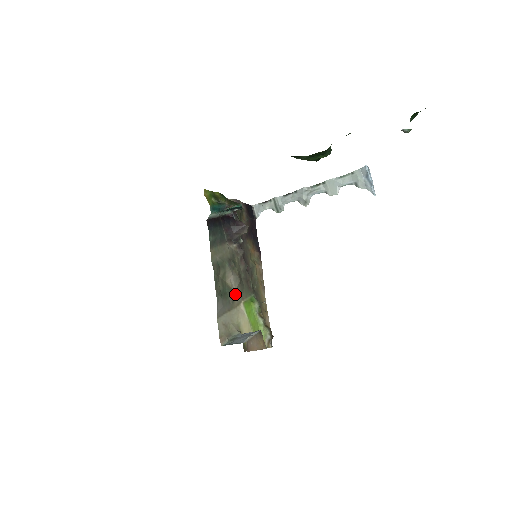
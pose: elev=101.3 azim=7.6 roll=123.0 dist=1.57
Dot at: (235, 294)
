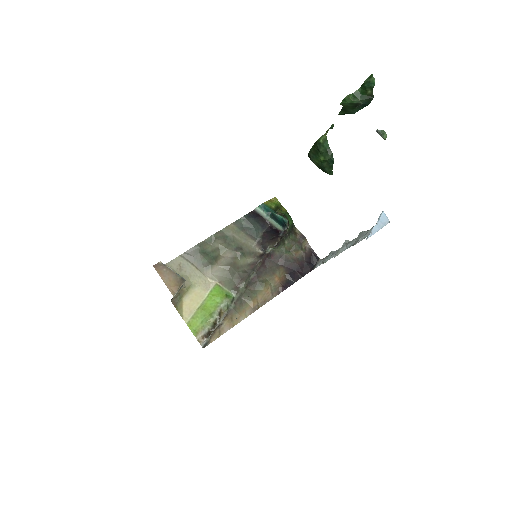
Dot at: (216, 267)
